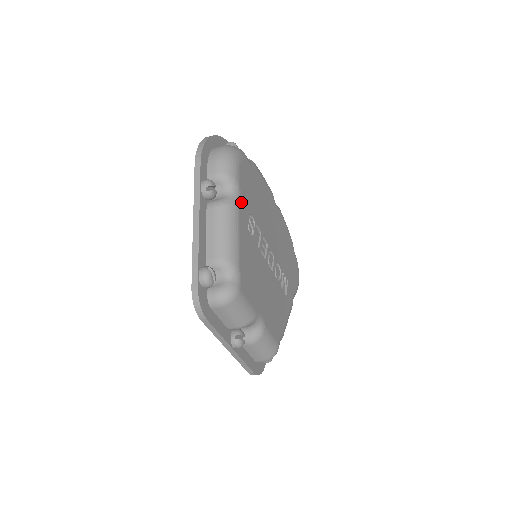
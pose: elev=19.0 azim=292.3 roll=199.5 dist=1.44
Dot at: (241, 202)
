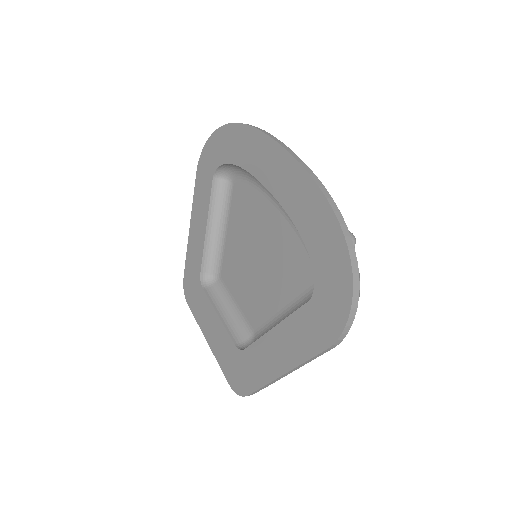
Dot at: occluded
